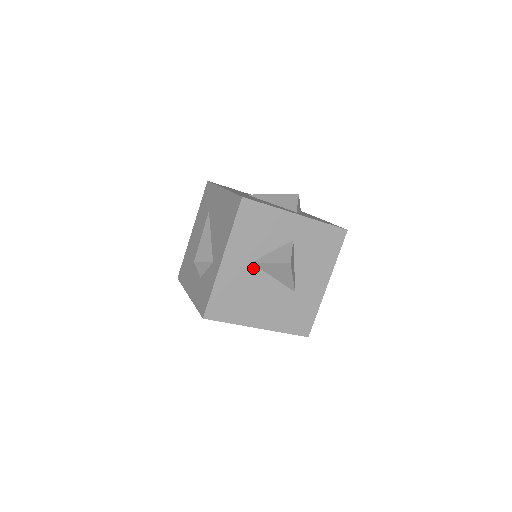
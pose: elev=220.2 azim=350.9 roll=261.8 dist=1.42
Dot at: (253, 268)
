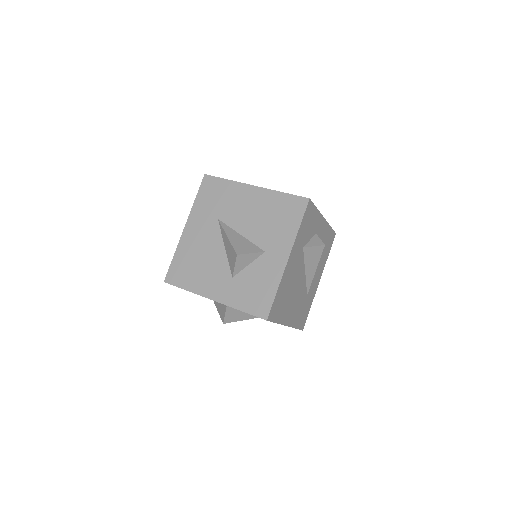
Dot at: occluded
